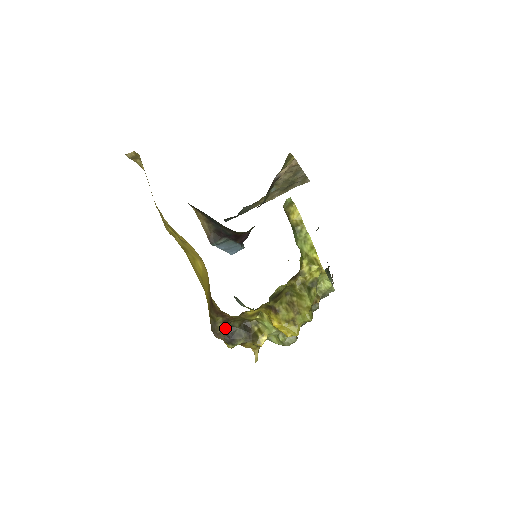
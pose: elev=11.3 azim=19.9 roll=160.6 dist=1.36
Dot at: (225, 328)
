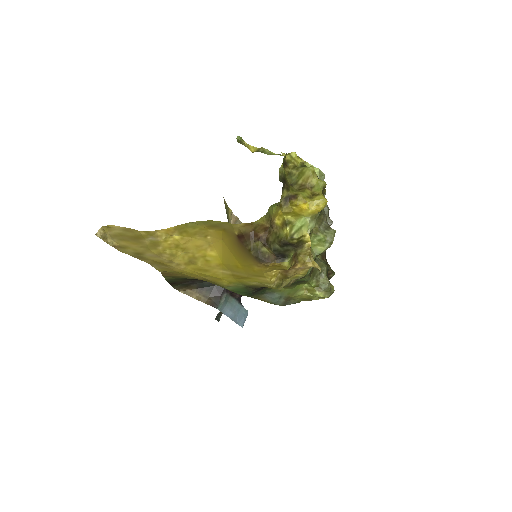
Dot at: (269, 250)
